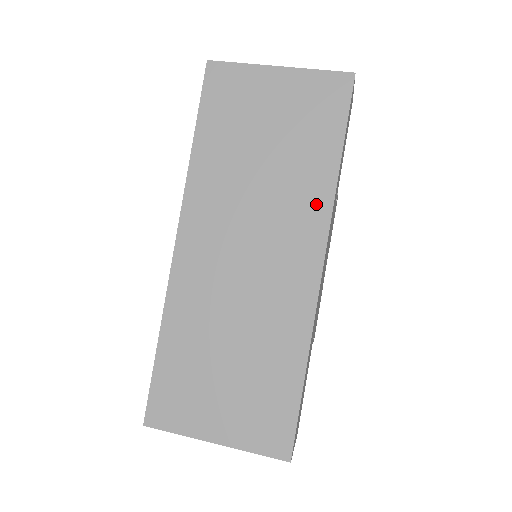
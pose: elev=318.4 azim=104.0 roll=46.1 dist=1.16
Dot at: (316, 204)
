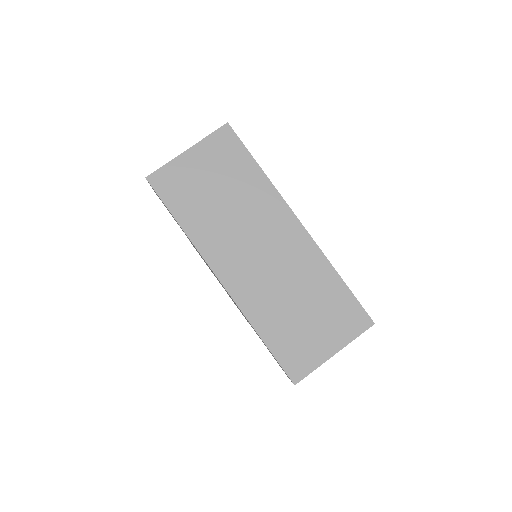
Dot at: (269, 198)
